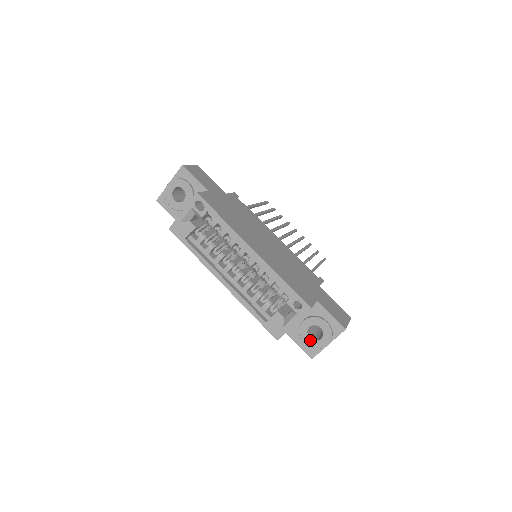
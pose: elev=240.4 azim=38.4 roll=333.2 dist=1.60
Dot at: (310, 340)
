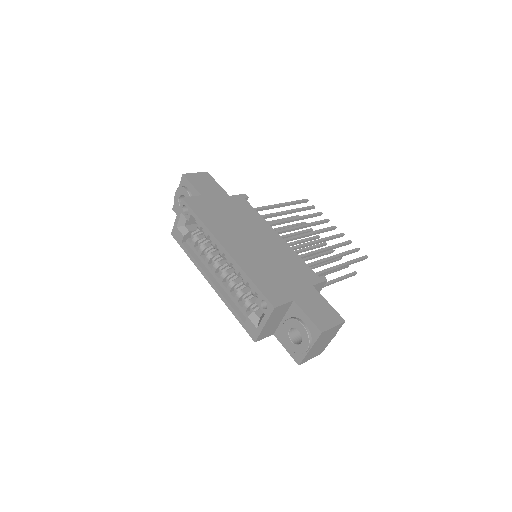
Dot at: (292, 344)
